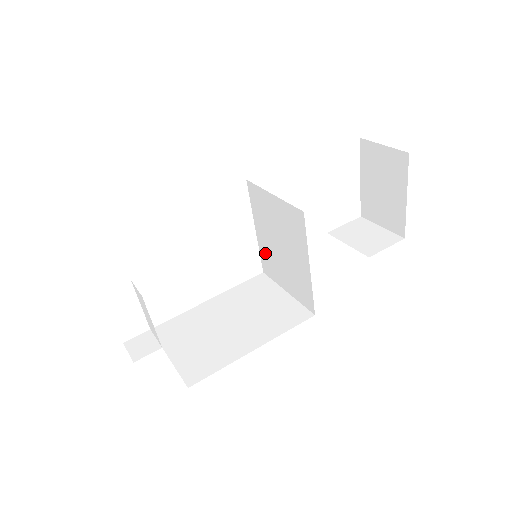
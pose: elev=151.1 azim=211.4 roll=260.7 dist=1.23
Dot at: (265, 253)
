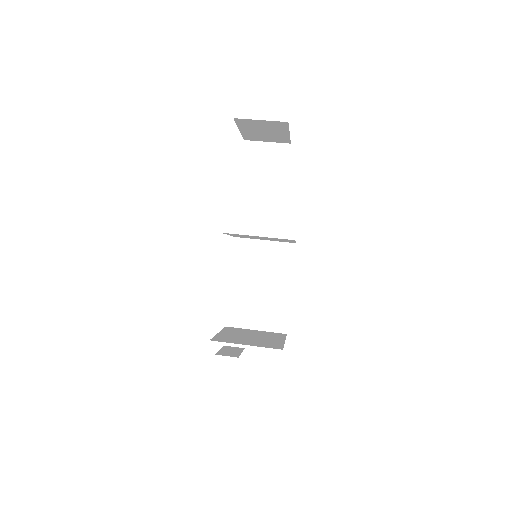
Dot at: occluded
